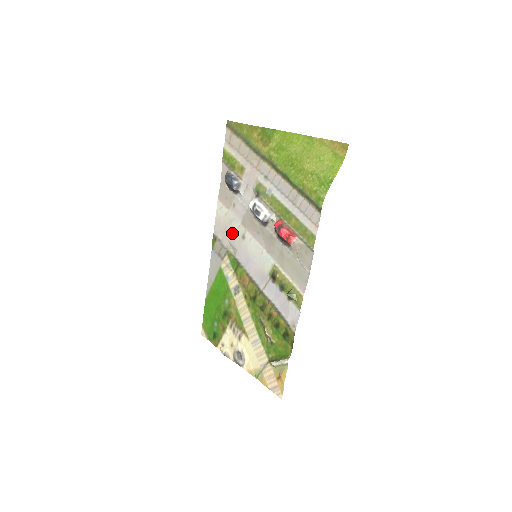
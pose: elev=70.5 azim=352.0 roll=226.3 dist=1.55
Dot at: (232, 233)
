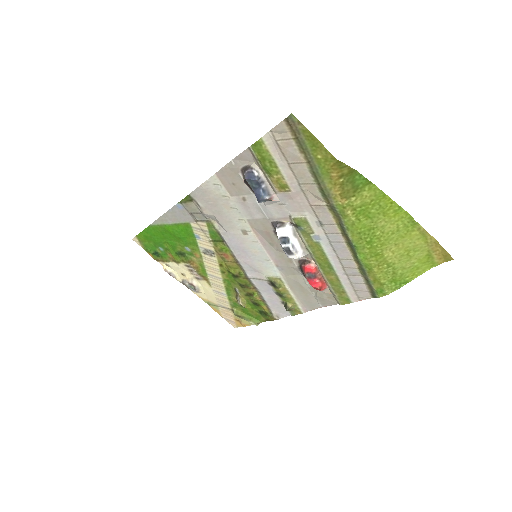
Dot at: (226, 216)
